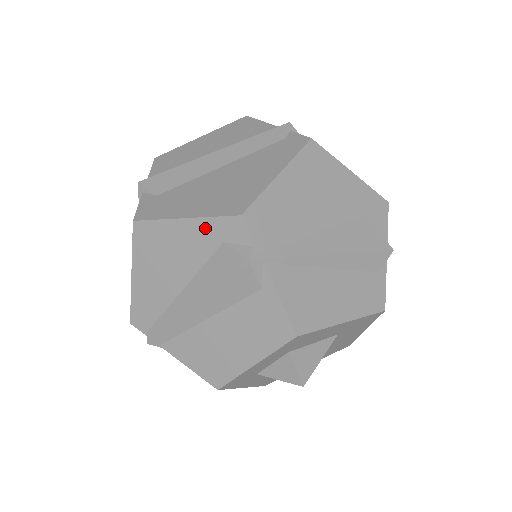
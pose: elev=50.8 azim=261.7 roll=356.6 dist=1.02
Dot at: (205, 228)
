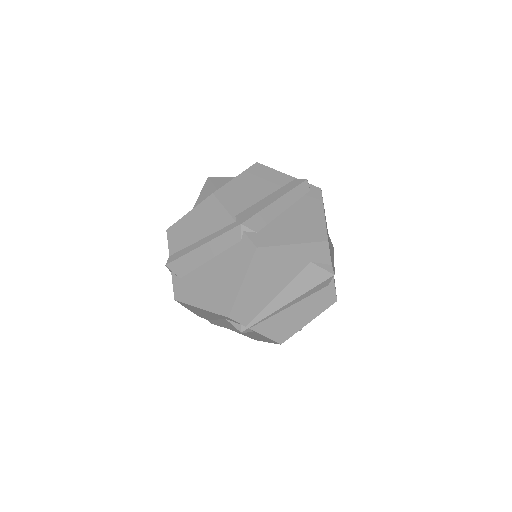
Dot at: (213, 314)
